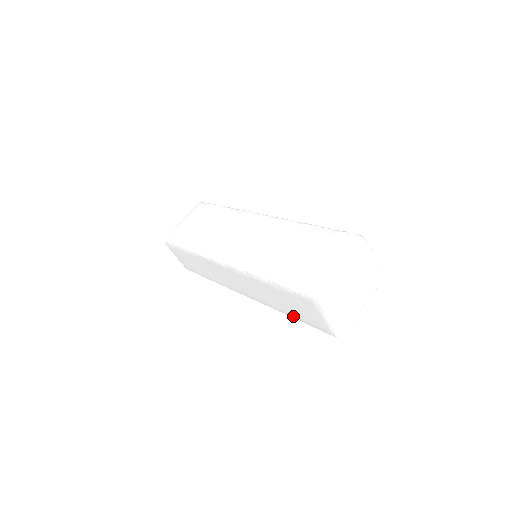
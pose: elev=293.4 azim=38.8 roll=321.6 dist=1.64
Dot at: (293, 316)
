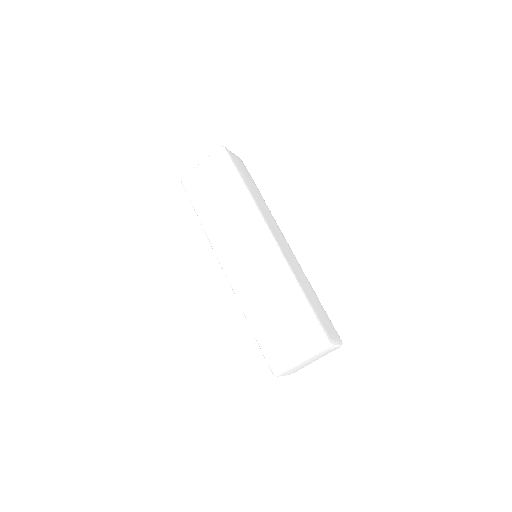
Dot at: occluded
